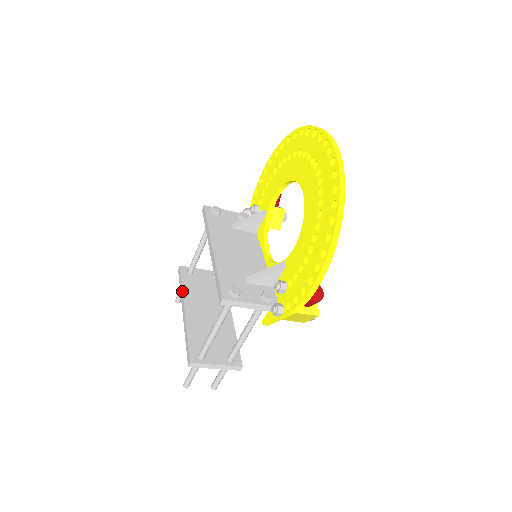
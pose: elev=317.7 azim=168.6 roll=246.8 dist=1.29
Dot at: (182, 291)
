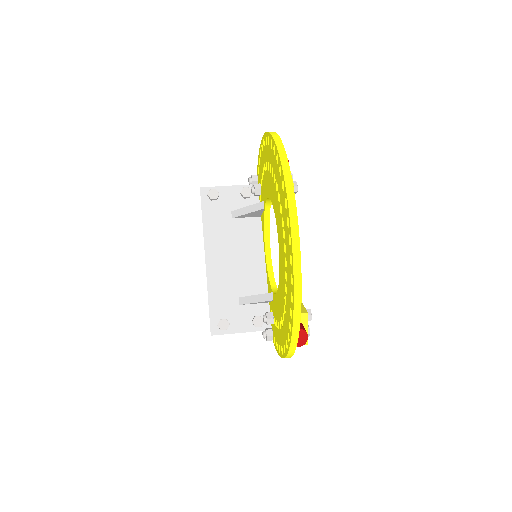
Dot at: occluded
